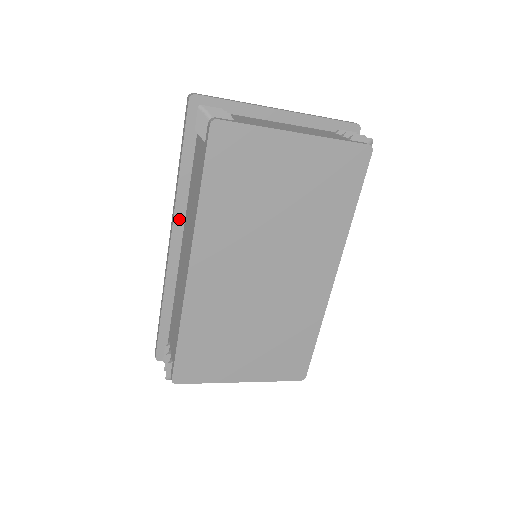
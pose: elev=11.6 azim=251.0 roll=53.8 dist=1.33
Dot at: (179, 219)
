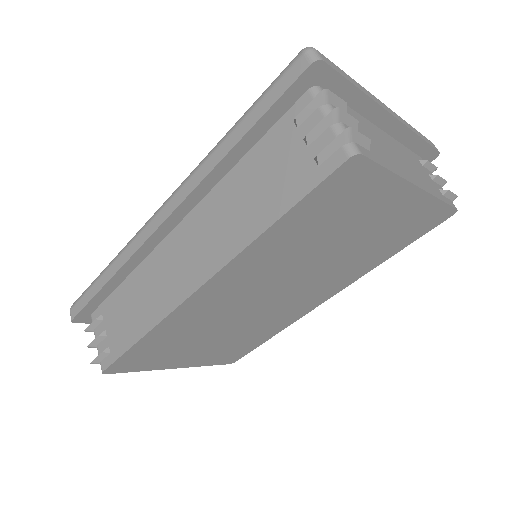
Dot at: (192, 200)
